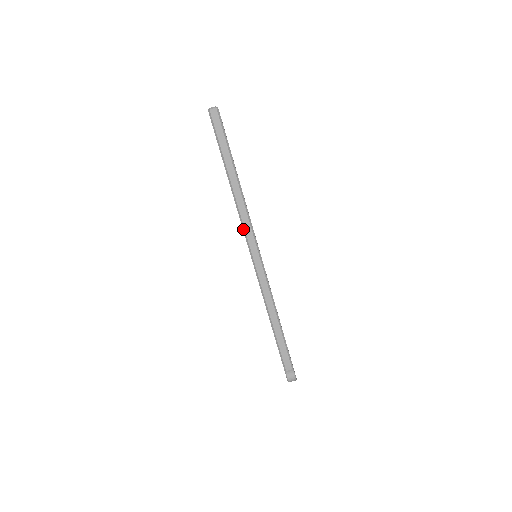
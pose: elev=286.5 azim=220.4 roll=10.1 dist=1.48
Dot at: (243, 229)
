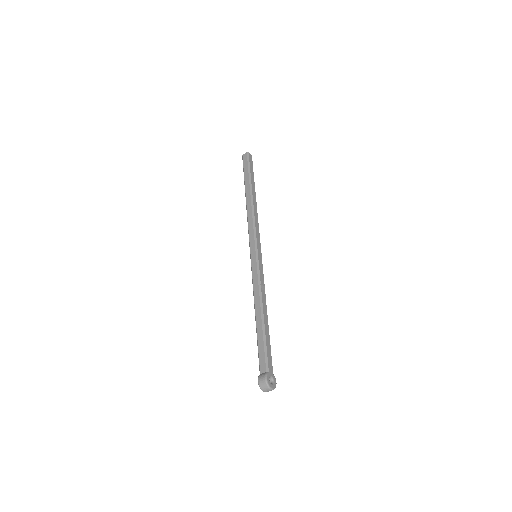
Dot at: (248, 233)
